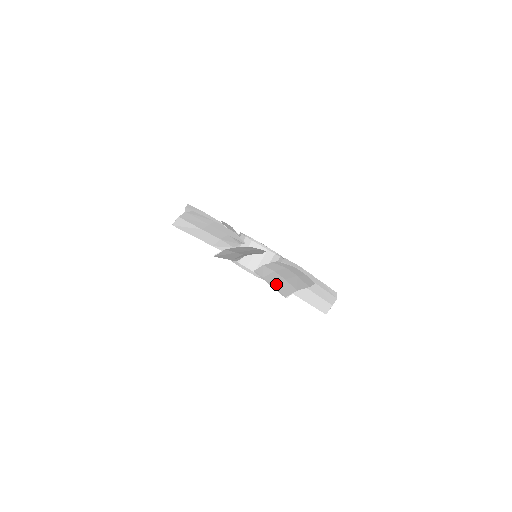
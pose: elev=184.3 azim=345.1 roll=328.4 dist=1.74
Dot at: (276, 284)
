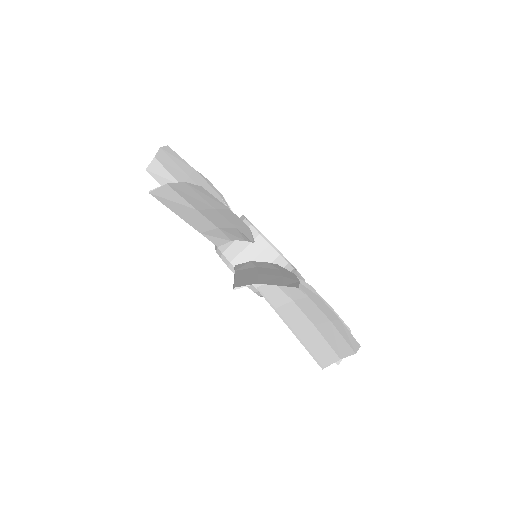
Dot at: occluded
